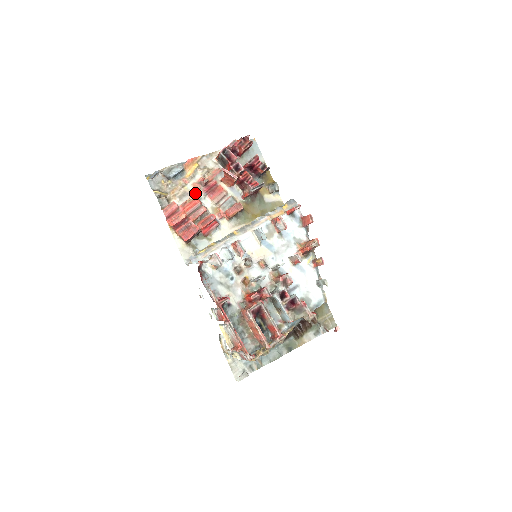
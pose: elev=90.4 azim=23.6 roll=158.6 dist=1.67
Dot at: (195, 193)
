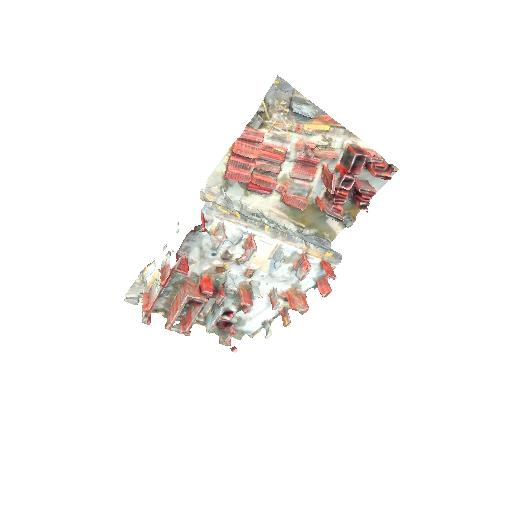
Dot at: (291, 148)
